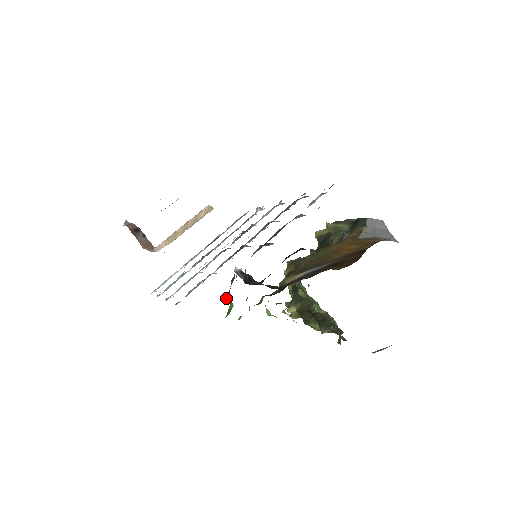
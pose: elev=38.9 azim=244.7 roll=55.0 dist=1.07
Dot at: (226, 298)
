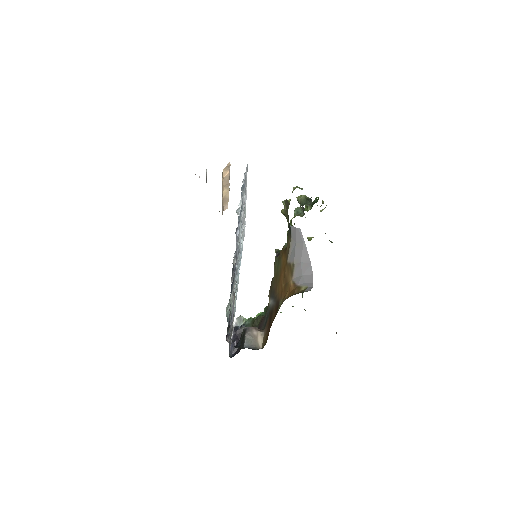
Dot at: occluded
